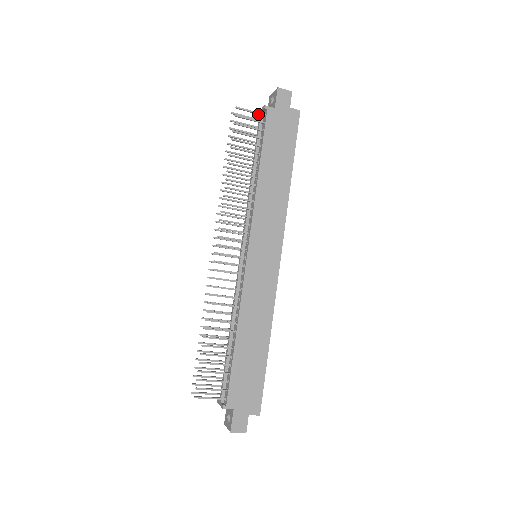
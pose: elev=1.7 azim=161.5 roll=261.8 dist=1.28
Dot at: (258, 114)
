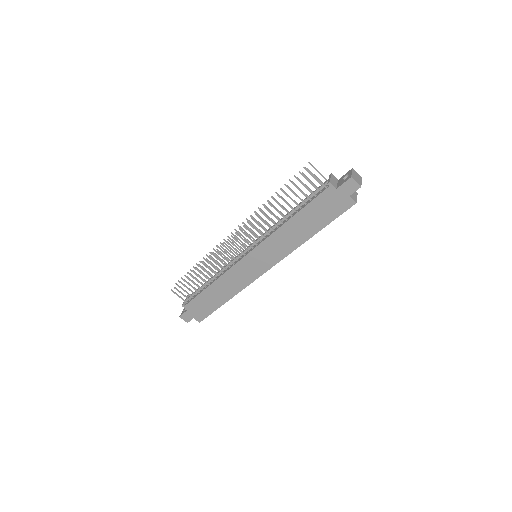
Dot at: (321, 183)
